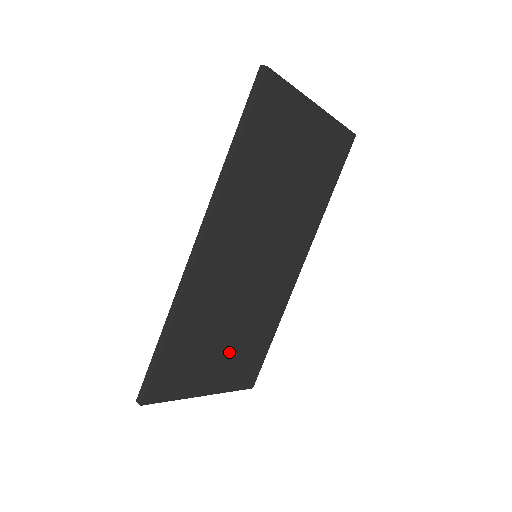
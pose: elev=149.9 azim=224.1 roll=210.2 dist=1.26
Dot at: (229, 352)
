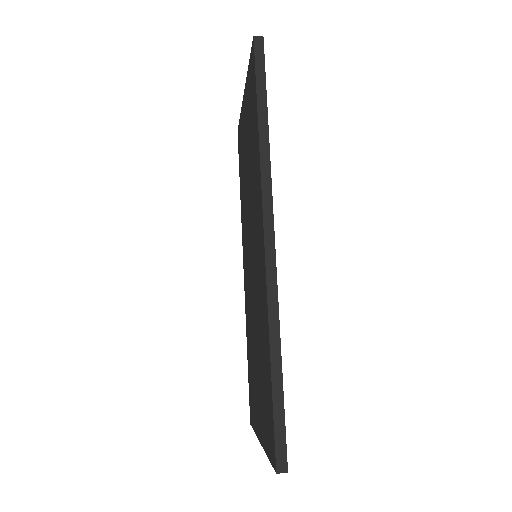
Dot at: occluded
